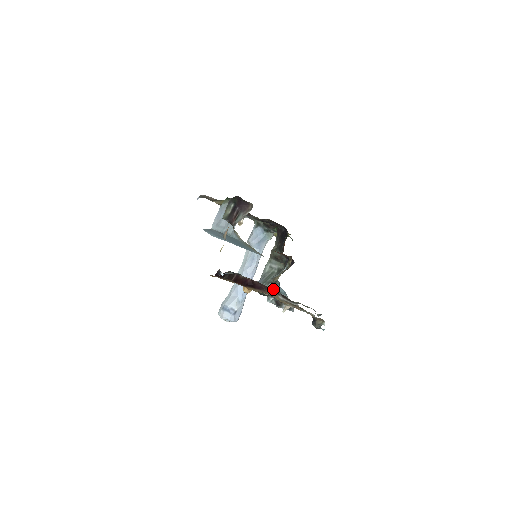
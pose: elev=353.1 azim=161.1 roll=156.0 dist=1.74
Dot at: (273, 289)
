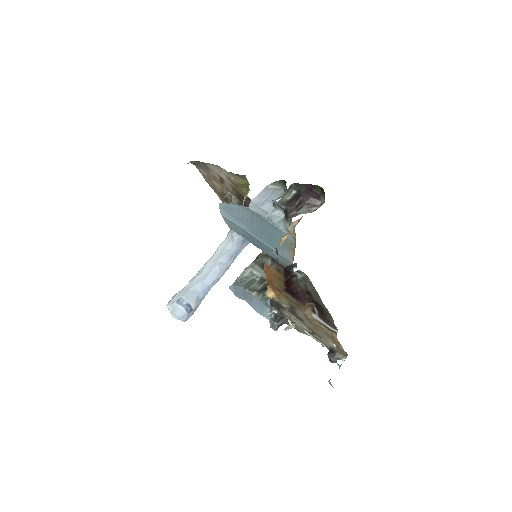
Dot at: (310, 304)
